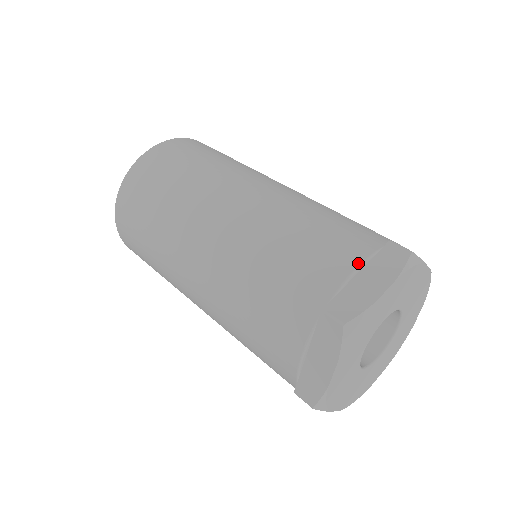
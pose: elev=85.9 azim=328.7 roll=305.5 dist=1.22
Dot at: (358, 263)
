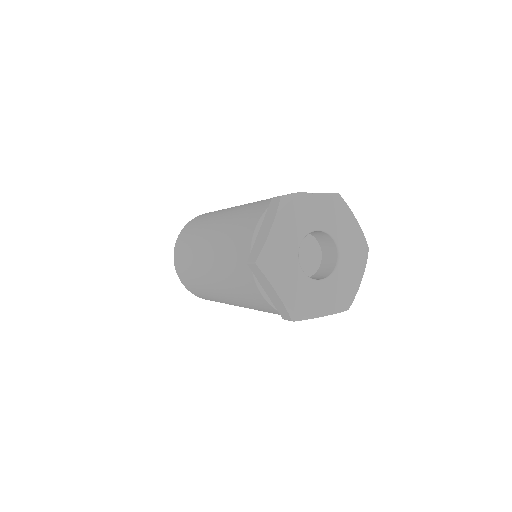
Dot at: (303, 192)
